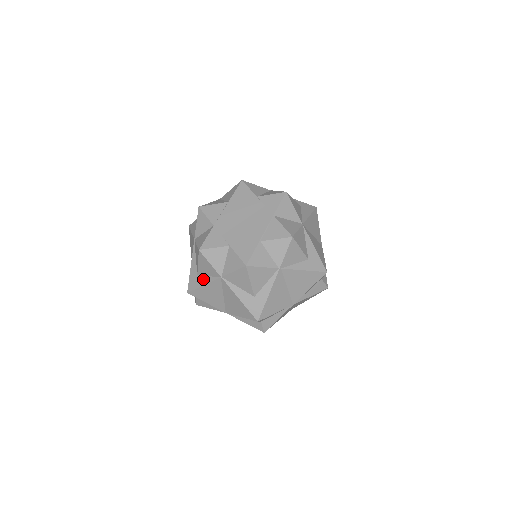
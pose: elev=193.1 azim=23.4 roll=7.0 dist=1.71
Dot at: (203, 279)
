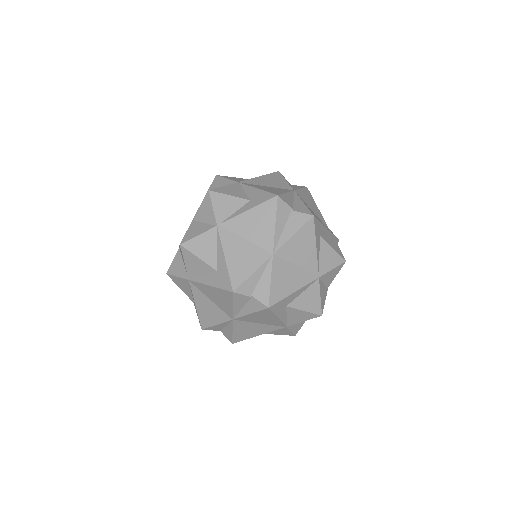
Dot at: occluded
